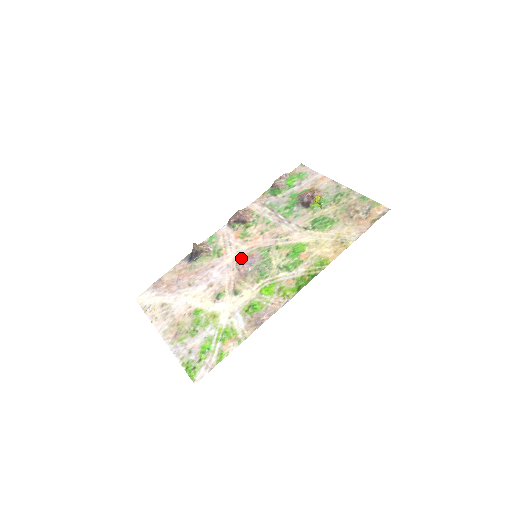
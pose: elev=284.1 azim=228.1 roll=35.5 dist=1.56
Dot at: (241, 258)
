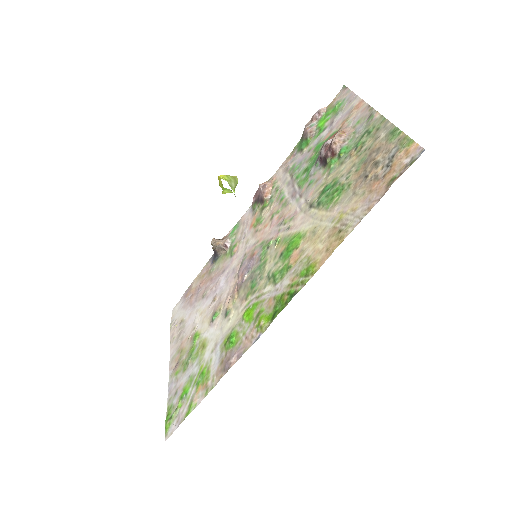
Dot at: (244, 259)
